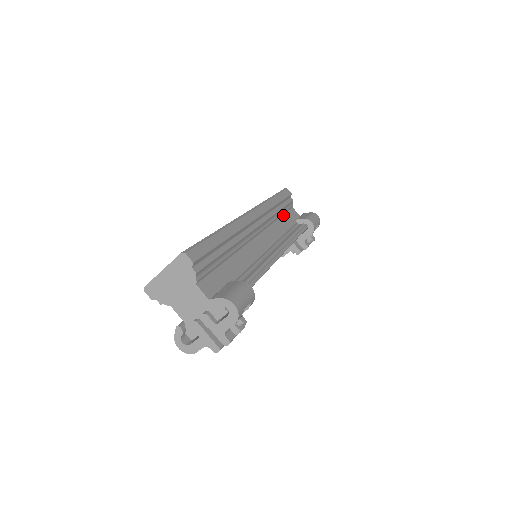
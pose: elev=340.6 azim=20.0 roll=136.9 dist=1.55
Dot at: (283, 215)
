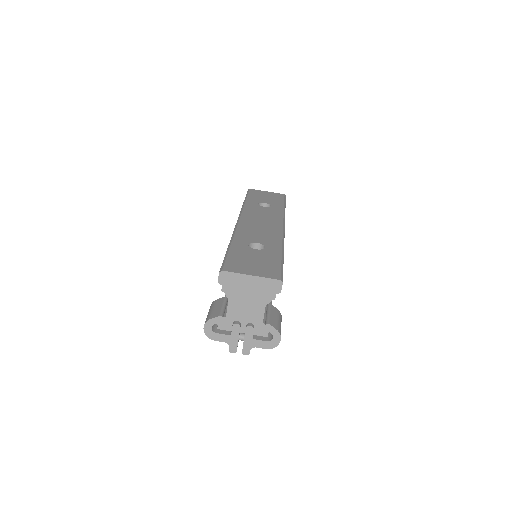
Dot at: occluded
